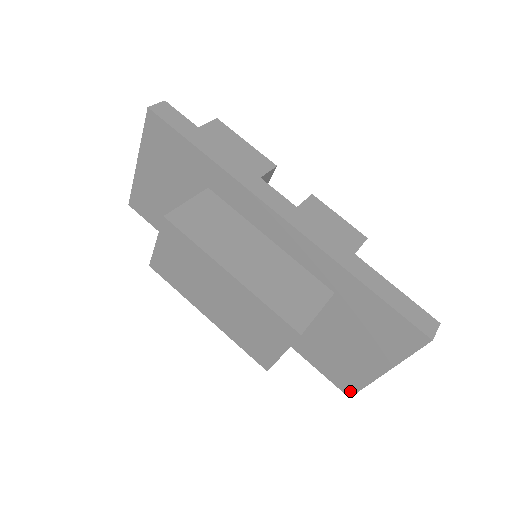
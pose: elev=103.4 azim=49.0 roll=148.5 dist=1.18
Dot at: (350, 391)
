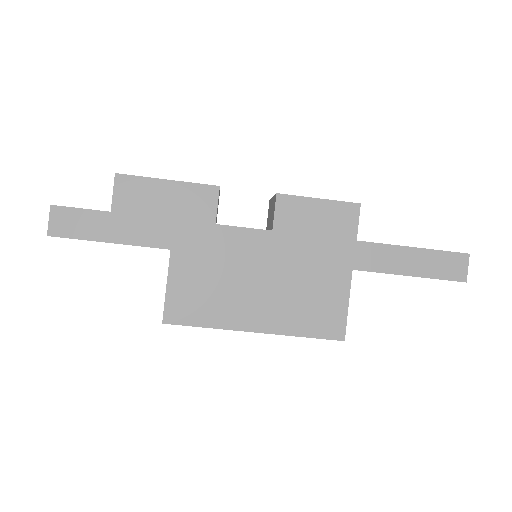
Dot at: occluded
